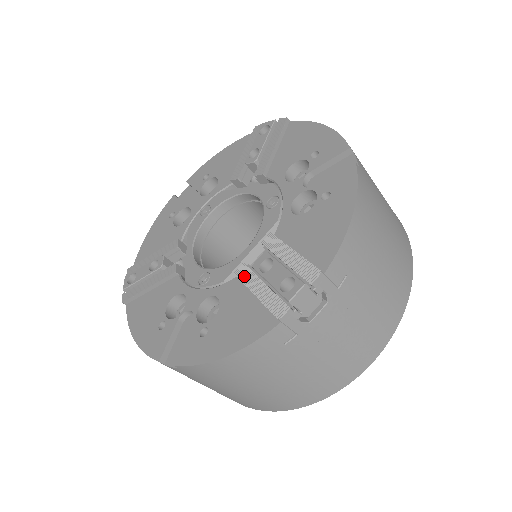
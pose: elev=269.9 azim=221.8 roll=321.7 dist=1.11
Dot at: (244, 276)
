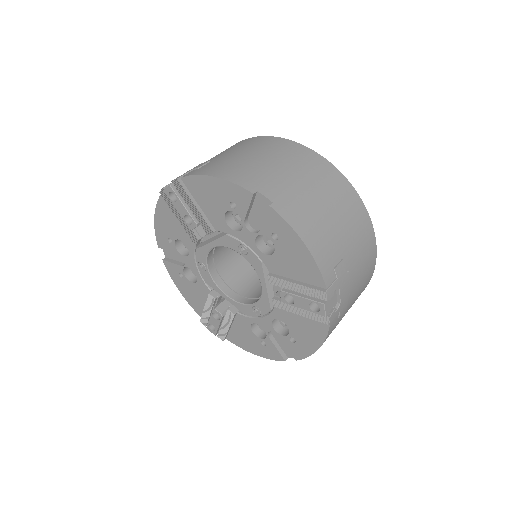
Dot at: (282, 307)
